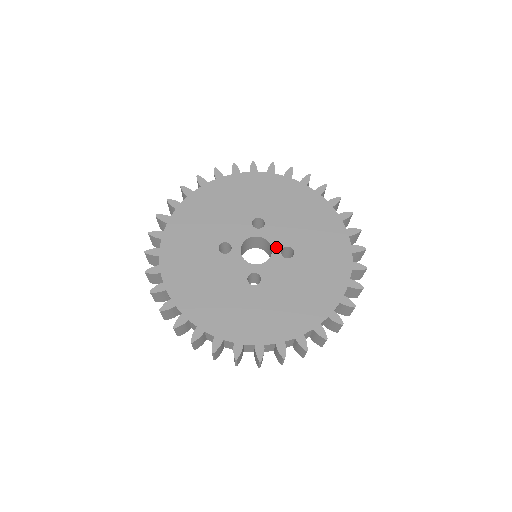
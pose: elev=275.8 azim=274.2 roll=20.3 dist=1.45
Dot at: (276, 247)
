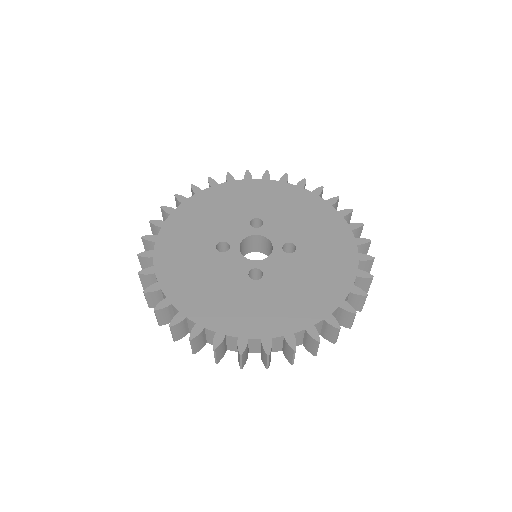
Dot at: (277, 243)
